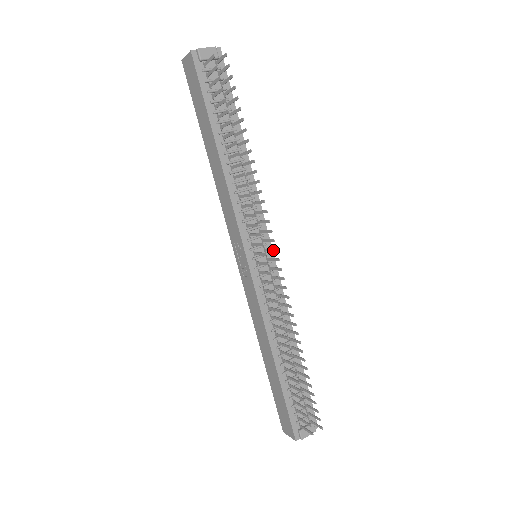
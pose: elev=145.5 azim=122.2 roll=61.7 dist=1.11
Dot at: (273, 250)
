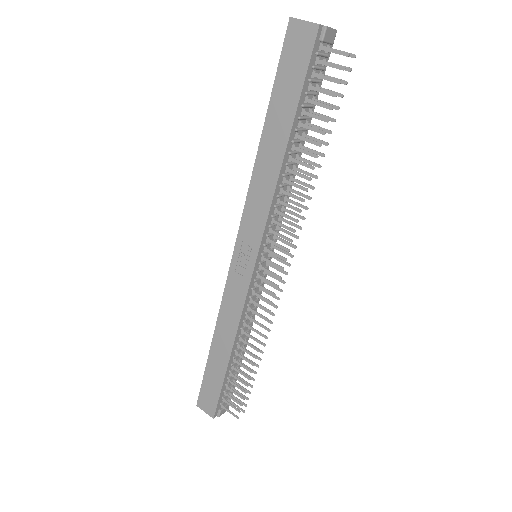
Dot at: (285, 262)
